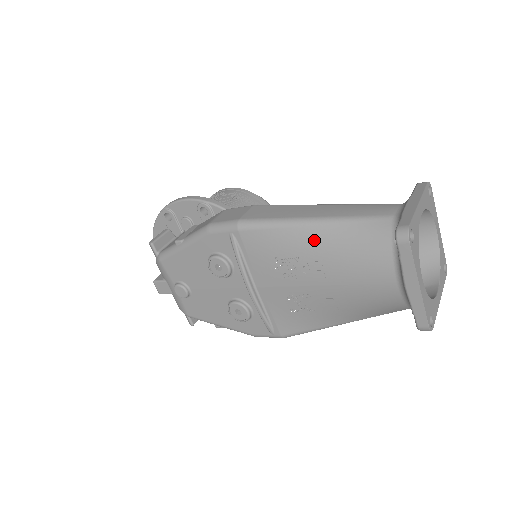
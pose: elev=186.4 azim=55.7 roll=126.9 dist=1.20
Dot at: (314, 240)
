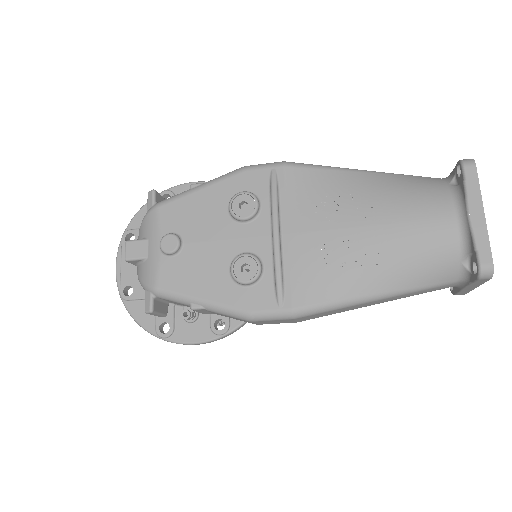
Dot at: (366, 182)
